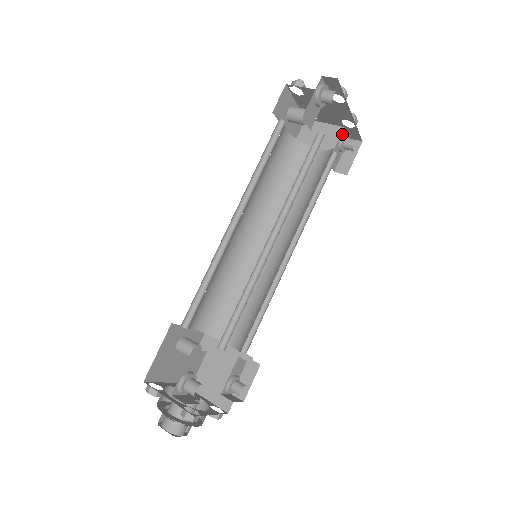
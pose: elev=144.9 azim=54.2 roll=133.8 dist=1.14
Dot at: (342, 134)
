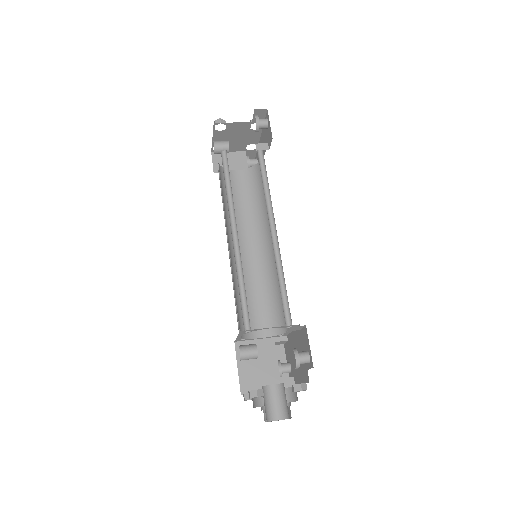
Dot at: (246, 156)
